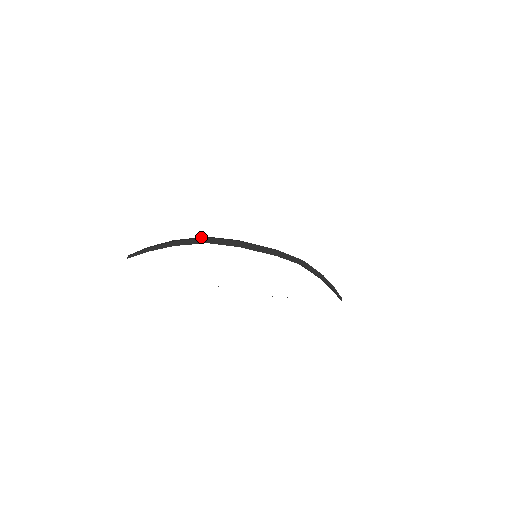
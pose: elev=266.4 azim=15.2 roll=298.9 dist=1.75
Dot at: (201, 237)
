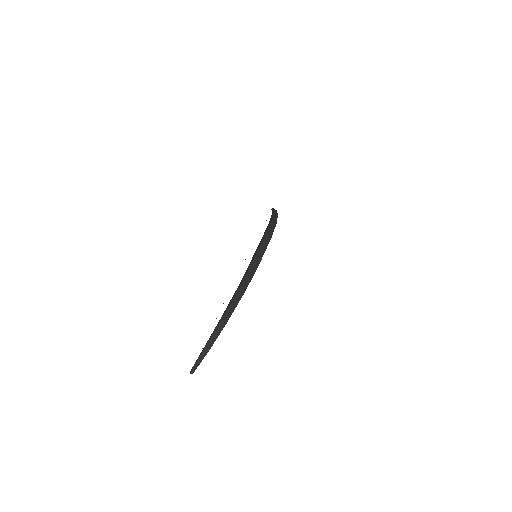
Dot at: (237, 295)
